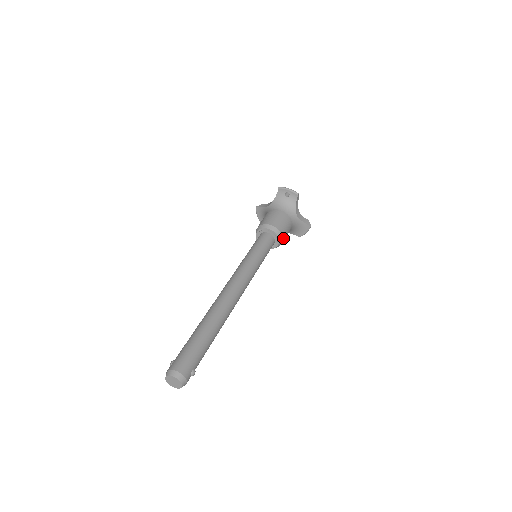
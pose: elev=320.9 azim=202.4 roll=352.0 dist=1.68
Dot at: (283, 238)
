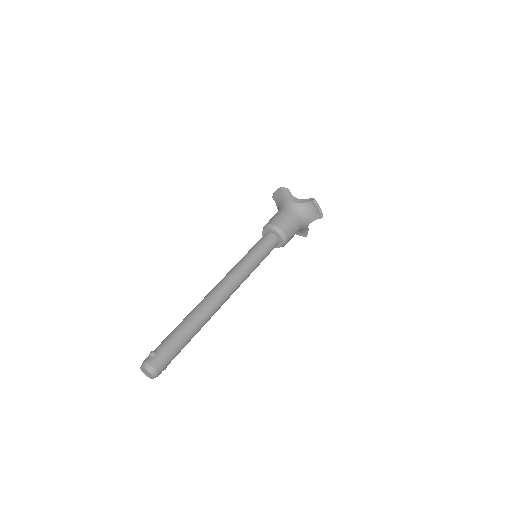
Dot at: occluded
